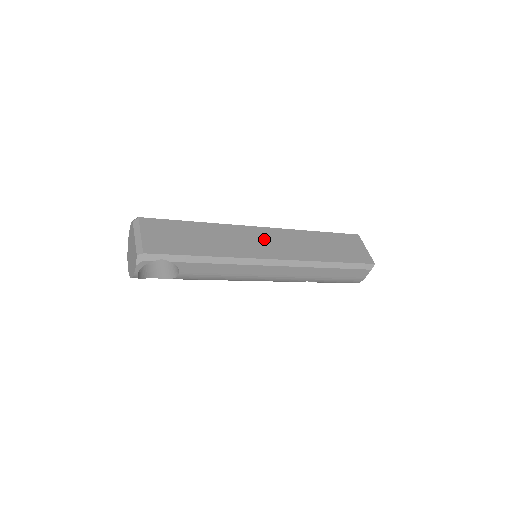
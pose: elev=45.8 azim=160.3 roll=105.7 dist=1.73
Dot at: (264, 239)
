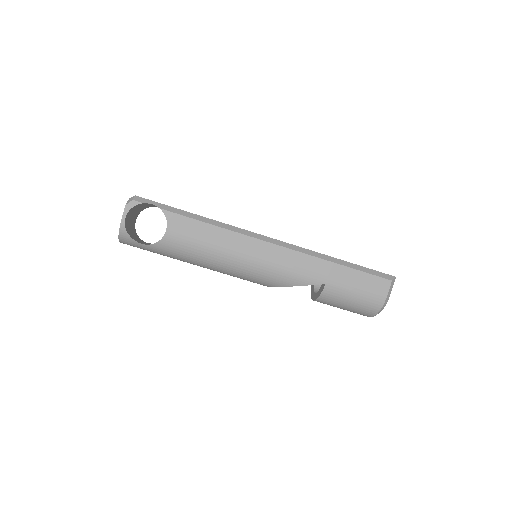
Dot at: occluded
